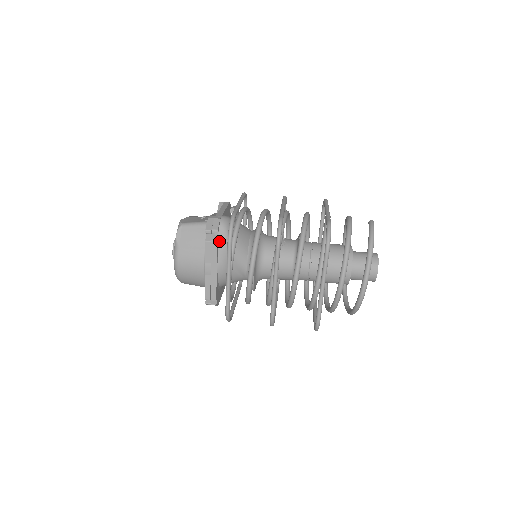
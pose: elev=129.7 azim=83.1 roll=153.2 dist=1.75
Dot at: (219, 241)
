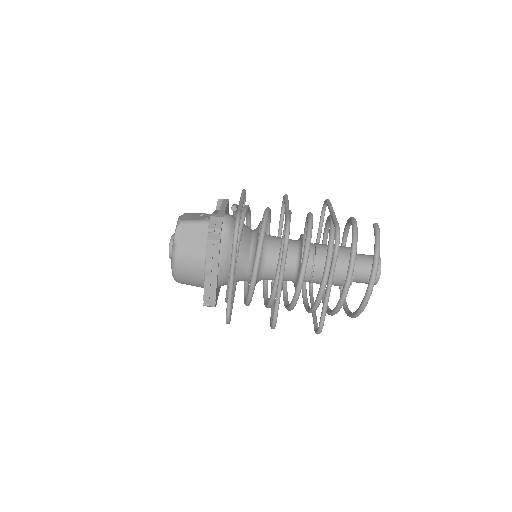
Dot at: (221, 241)
